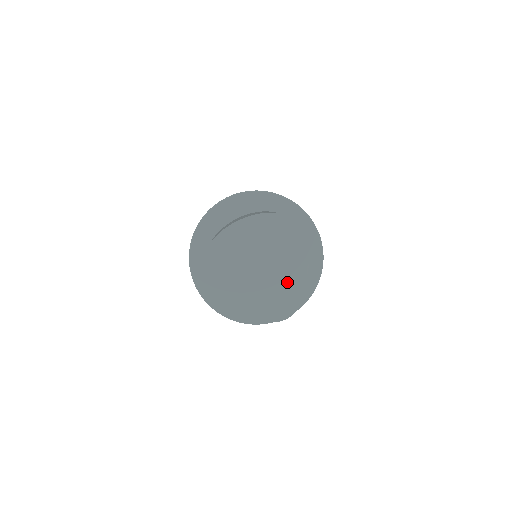
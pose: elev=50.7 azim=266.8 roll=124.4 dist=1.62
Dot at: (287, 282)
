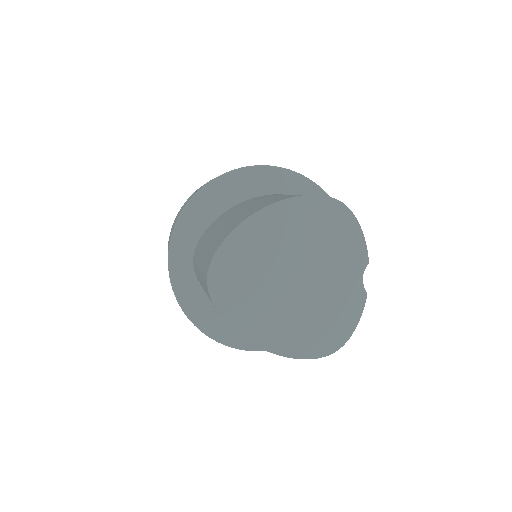
Dot at: (336, 298)
